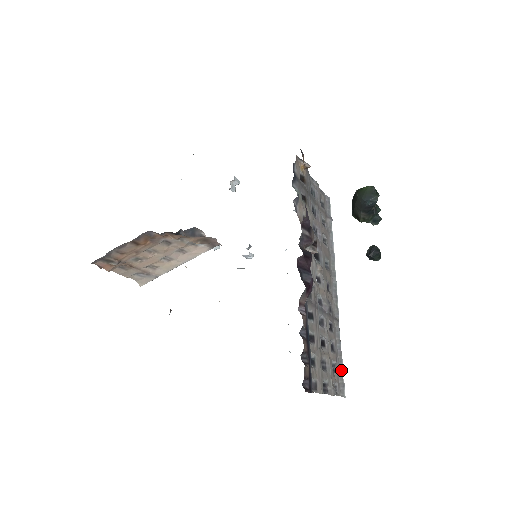
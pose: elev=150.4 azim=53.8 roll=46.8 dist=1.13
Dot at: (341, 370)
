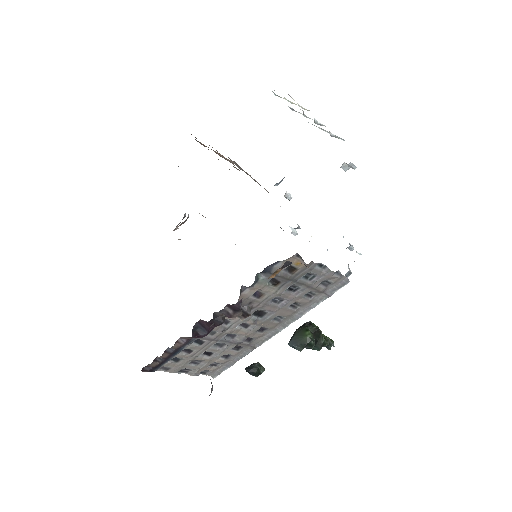
Dot at: (226, 367)
